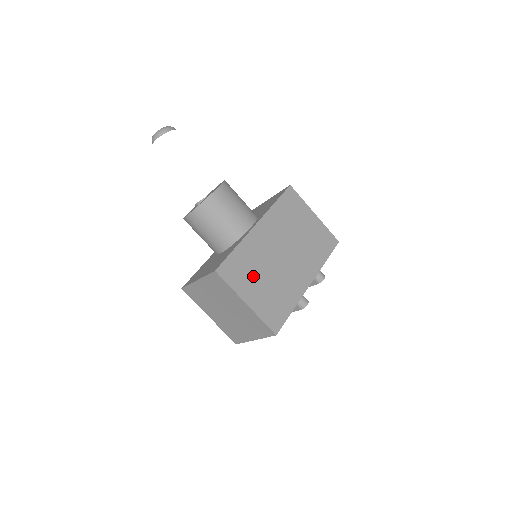
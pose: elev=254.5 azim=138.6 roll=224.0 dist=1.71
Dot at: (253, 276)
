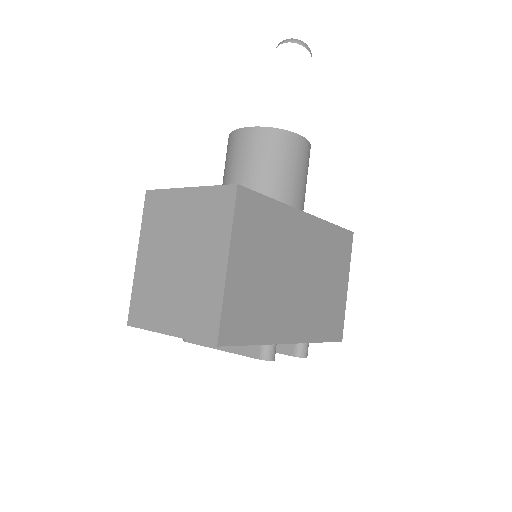
Dot at: (260, 250)
